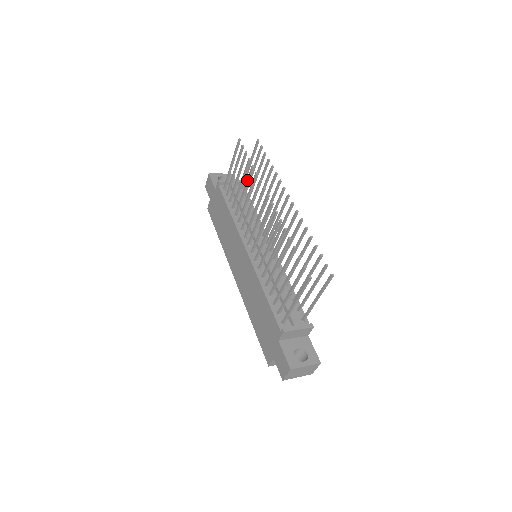
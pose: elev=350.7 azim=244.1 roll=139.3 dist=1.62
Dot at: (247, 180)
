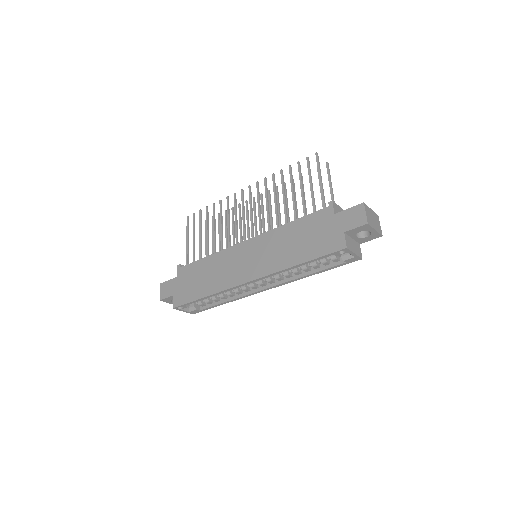
Dot at: (213, 216)
